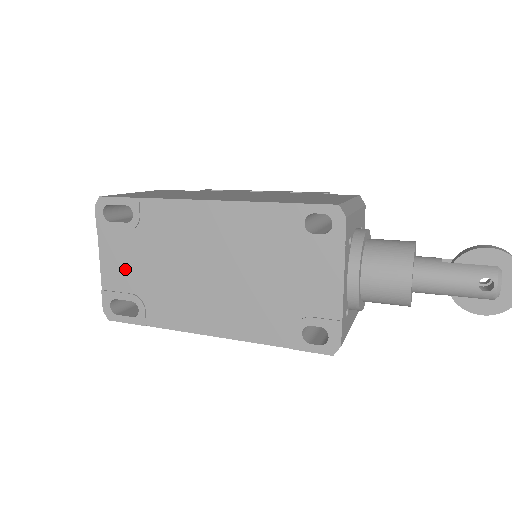
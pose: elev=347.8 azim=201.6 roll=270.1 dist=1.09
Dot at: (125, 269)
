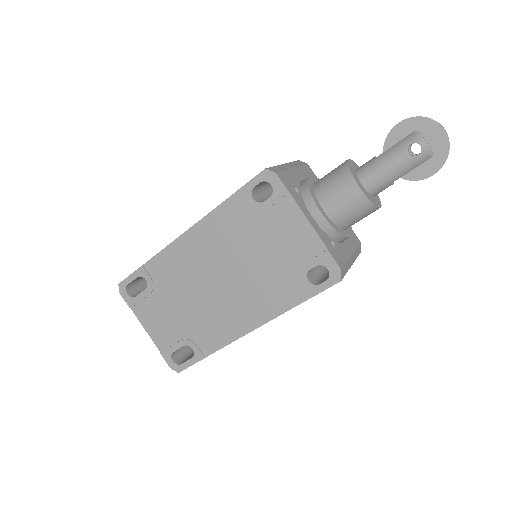
Dot at: (165, 325)
